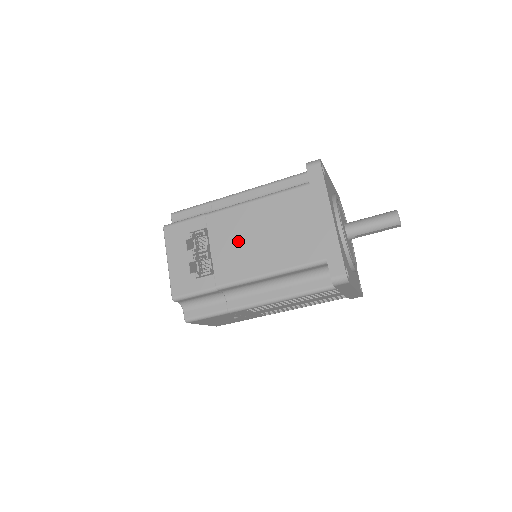
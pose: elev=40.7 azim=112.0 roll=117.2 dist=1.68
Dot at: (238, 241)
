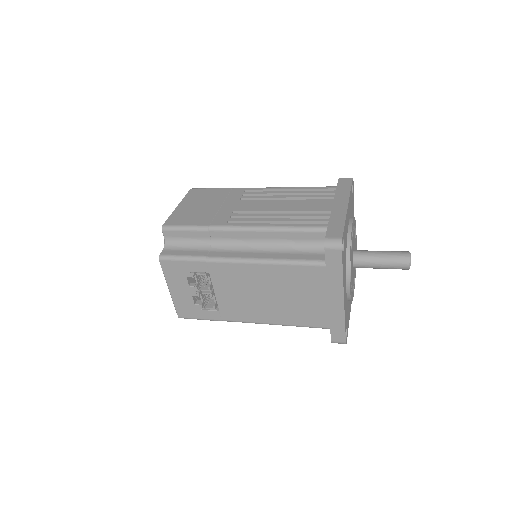
Dot at: (243, 293)
